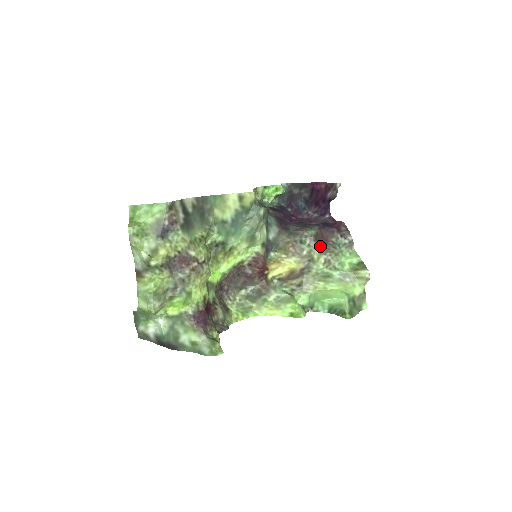
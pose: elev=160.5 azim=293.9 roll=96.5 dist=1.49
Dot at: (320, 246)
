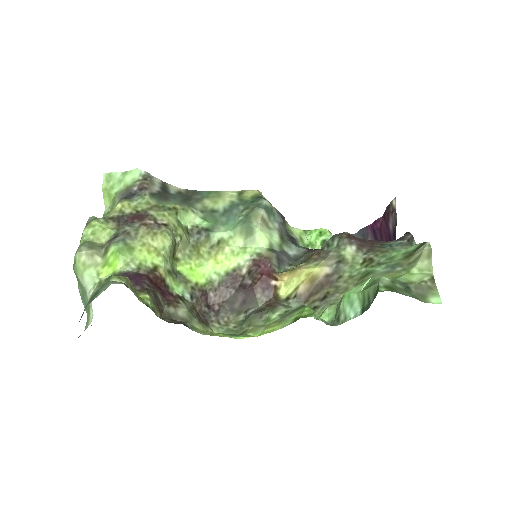
Dot at: (355, 243)
